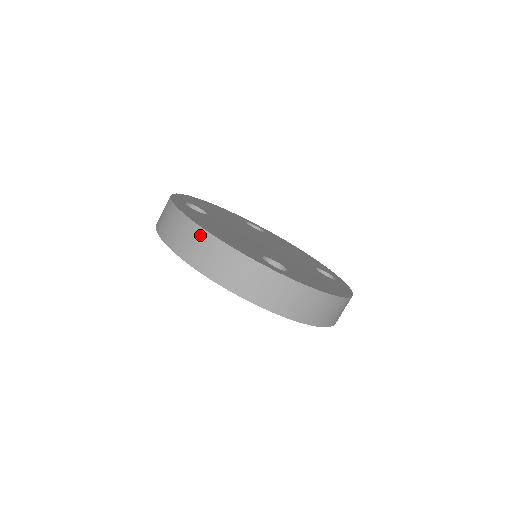
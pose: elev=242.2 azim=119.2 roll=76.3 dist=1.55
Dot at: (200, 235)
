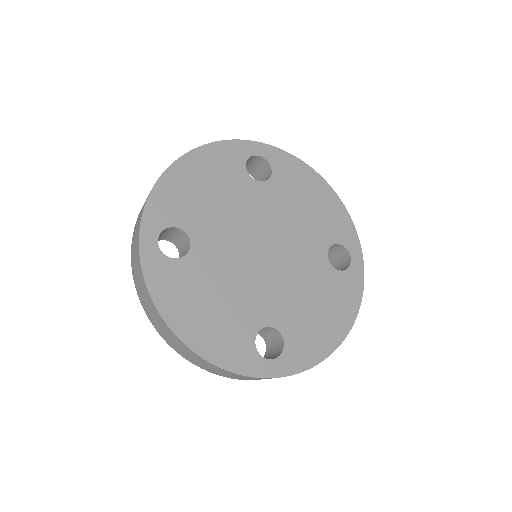
Dot at: (183, 346)
